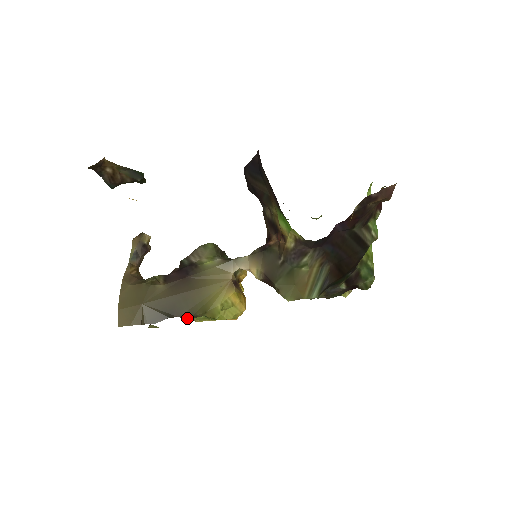
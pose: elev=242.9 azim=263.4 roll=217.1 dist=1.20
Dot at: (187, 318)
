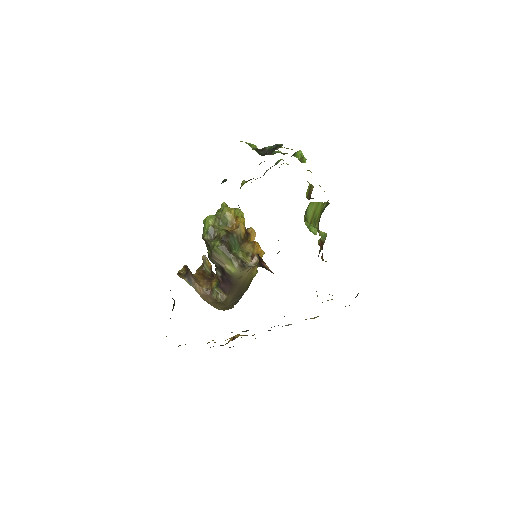
Dot at: (247, 289)
